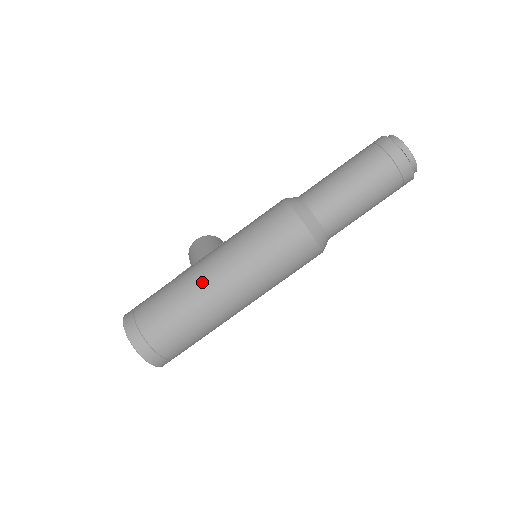
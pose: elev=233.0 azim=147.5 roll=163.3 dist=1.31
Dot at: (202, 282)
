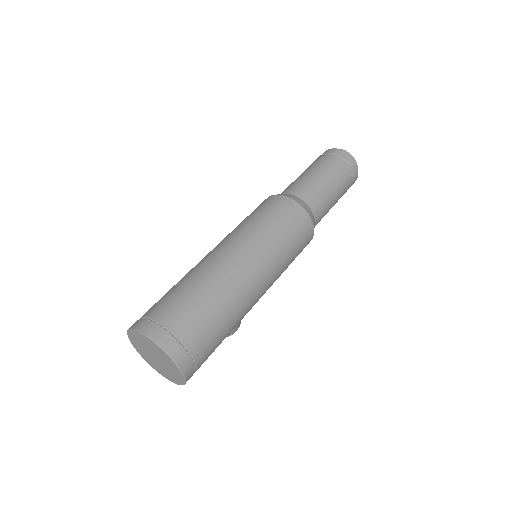
Dot at: (203, 260)
